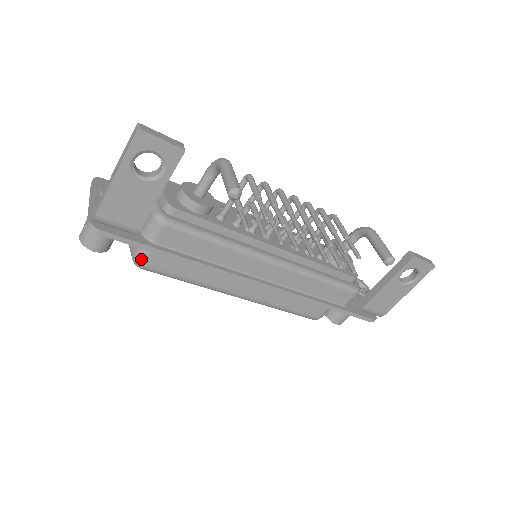
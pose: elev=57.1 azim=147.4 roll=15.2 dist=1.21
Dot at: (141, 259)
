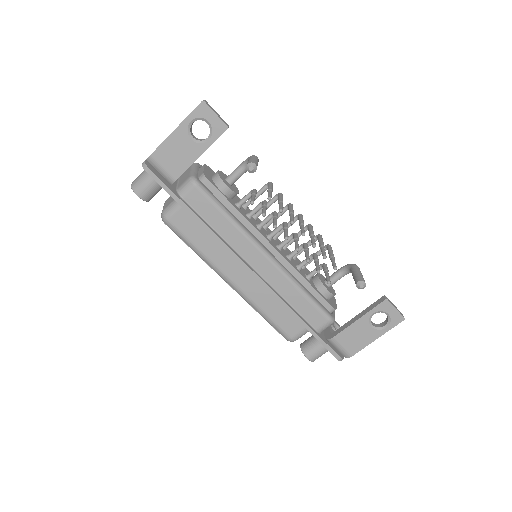
Dot at: (168, 213)
